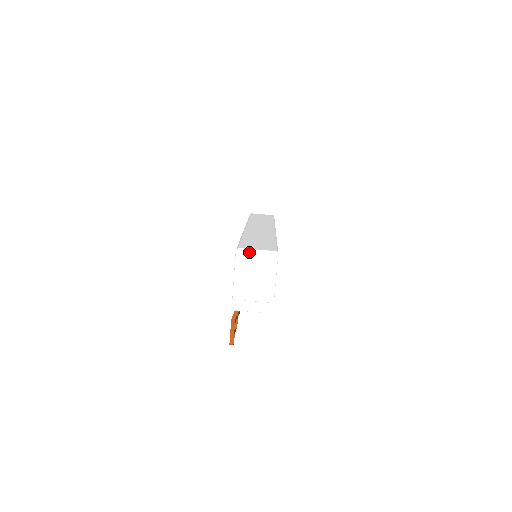
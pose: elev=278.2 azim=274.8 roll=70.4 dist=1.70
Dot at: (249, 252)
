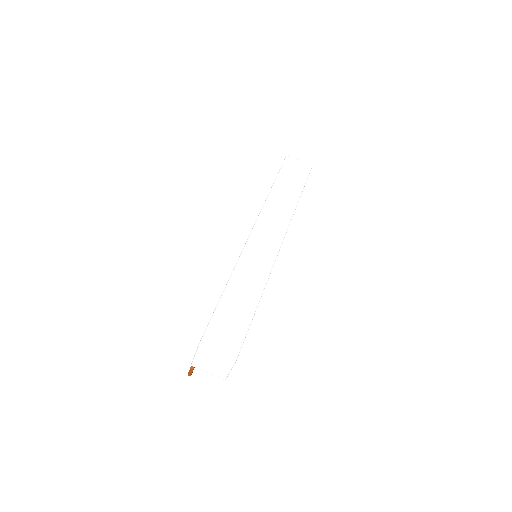
Dot at: (209, 353)
